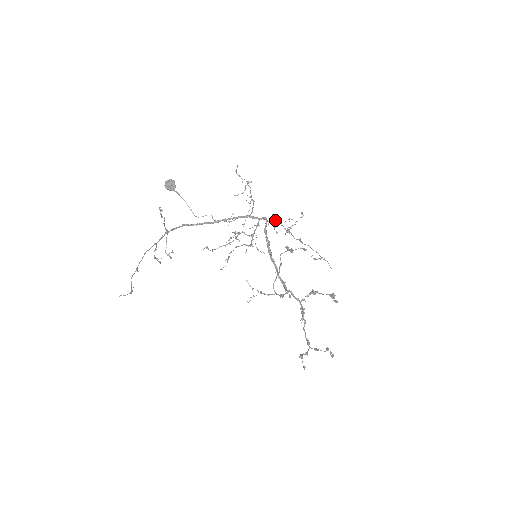
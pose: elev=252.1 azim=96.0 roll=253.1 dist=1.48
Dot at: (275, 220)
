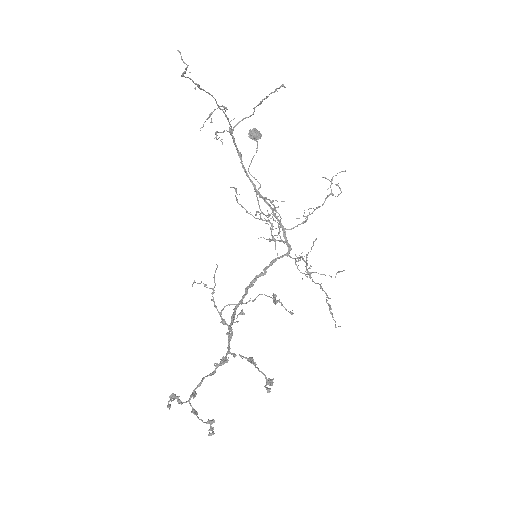
Dot at: occluded
